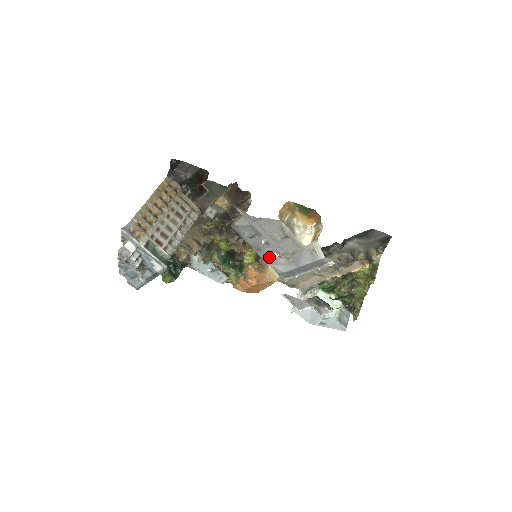
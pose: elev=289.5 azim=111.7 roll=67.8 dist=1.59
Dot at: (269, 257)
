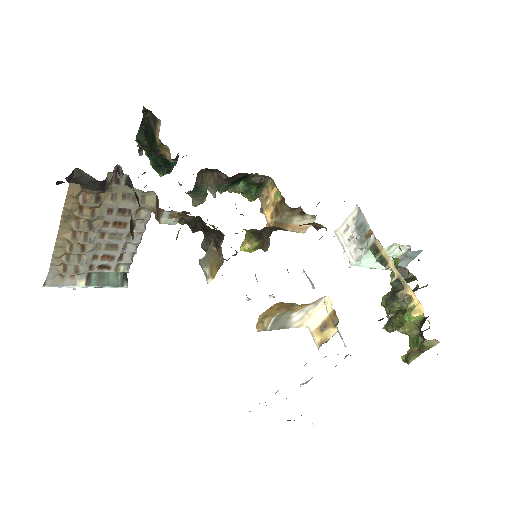
Dot at: occluded
